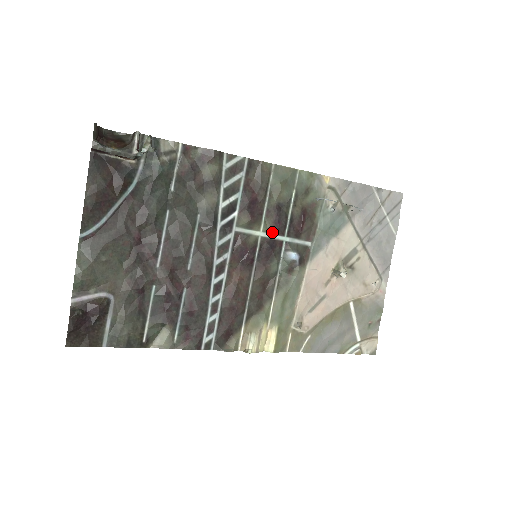
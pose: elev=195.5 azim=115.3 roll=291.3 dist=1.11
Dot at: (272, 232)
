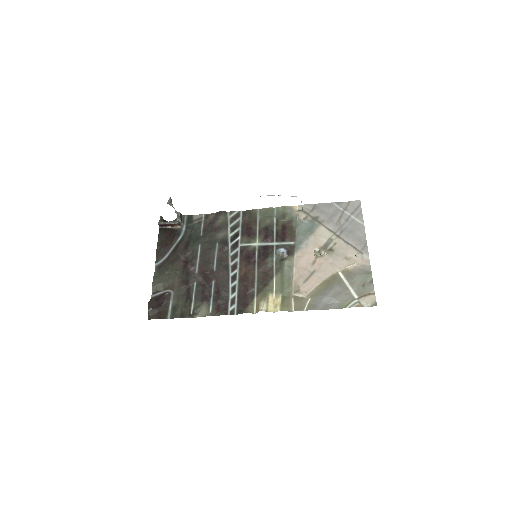
Dot at: (265, 242)
